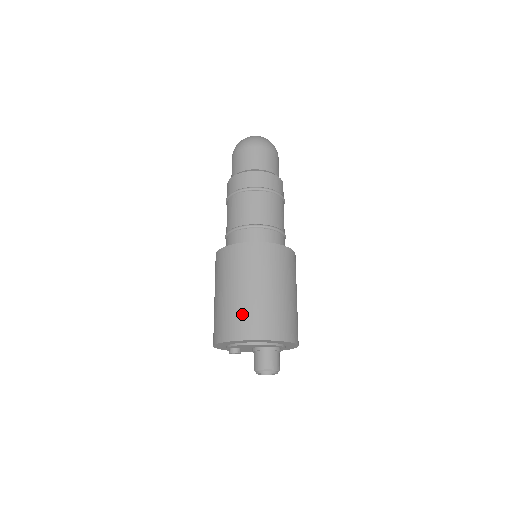
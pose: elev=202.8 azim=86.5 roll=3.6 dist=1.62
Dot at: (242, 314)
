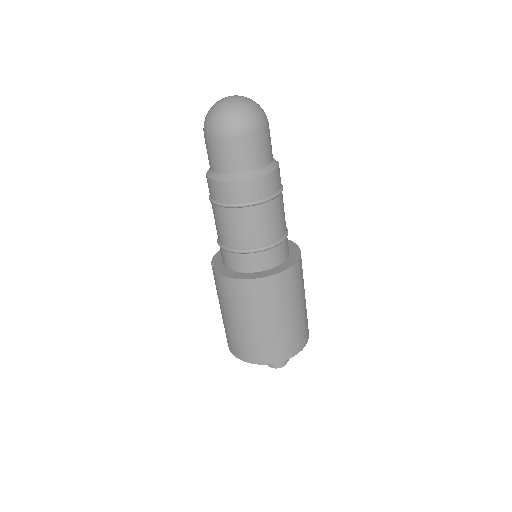
Dot at: (226, 331)
